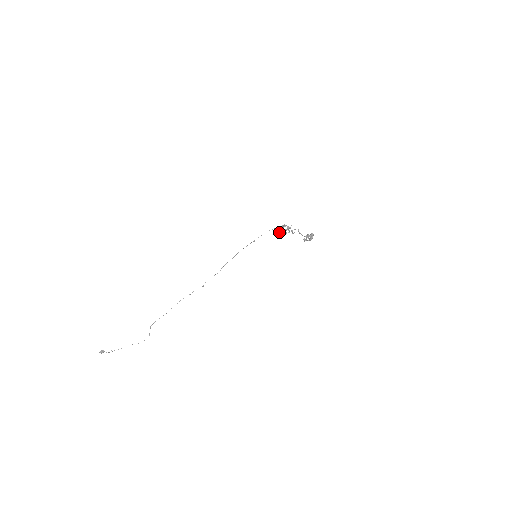
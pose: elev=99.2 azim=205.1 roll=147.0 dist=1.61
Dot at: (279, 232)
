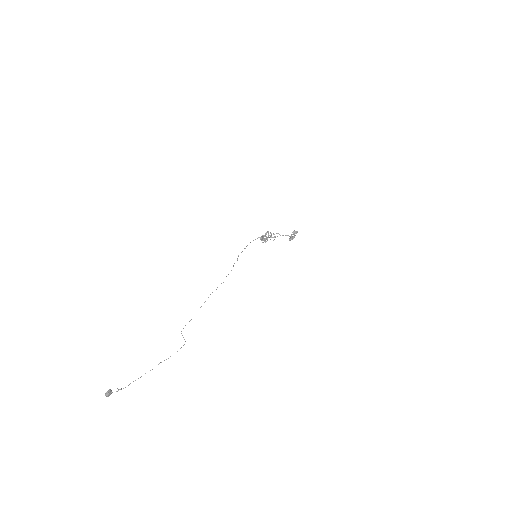
Dot at: (263, 239)
